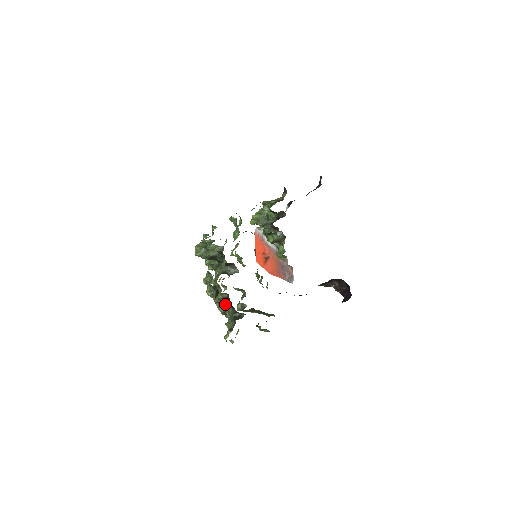
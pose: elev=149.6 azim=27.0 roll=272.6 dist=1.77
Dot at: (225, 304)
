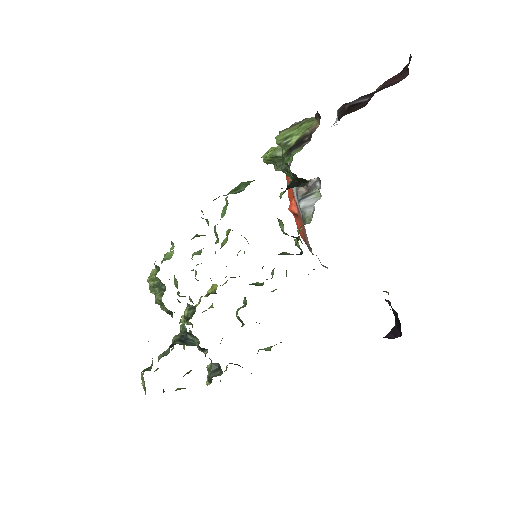
Dot at: (202, 348)
